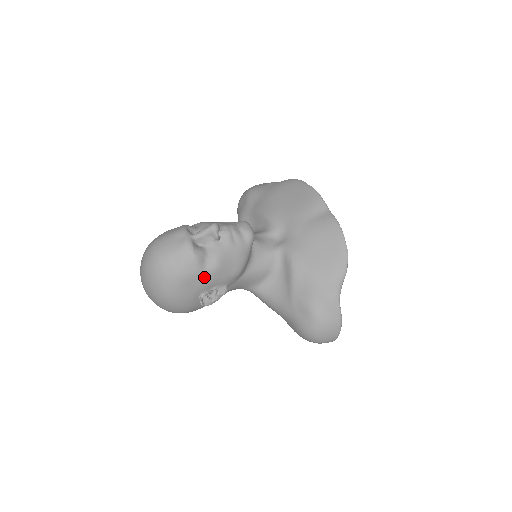
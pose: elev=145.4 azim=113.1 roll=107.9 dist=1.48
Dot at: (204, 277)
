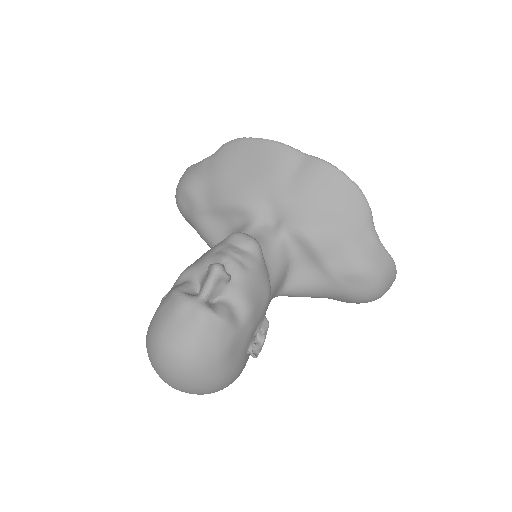
Dot at: (244, 331)
